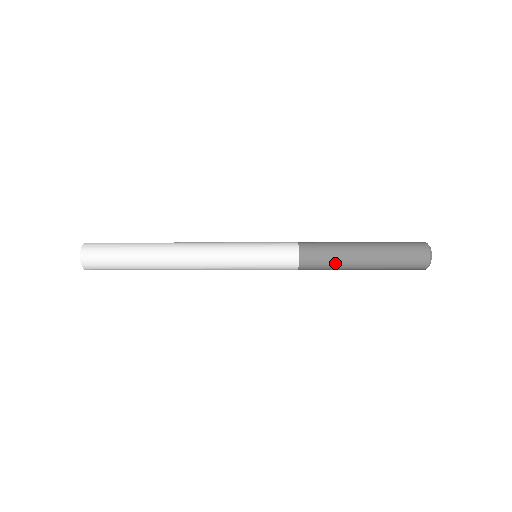
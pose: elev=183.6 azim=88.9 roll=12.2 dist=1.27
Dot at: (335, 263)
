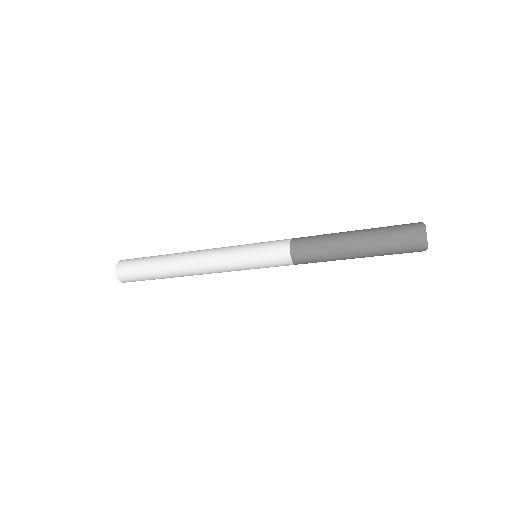
Dot at: (326, 256)
